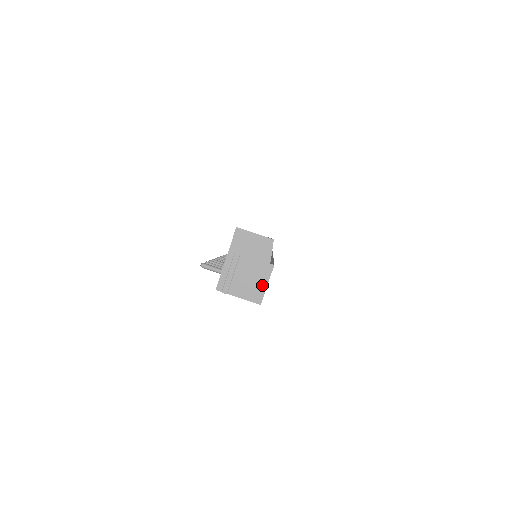
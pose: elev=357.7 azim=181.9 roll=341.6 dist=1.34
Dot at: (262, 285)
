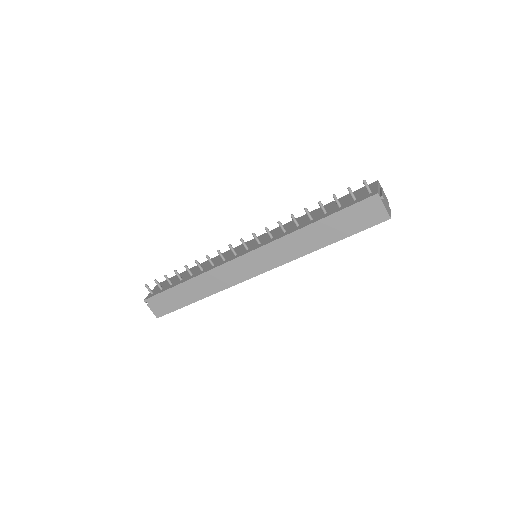
Dot at: (389, 211)
